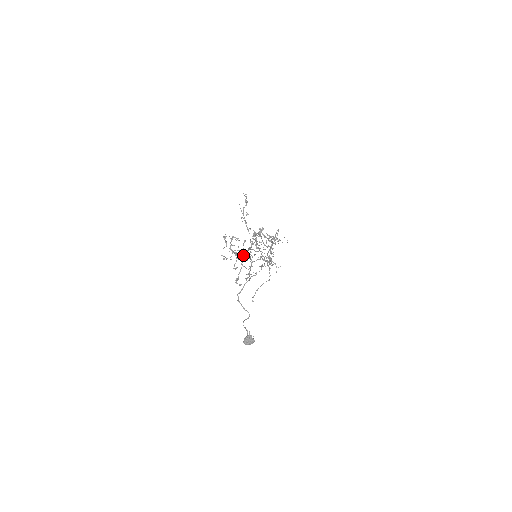
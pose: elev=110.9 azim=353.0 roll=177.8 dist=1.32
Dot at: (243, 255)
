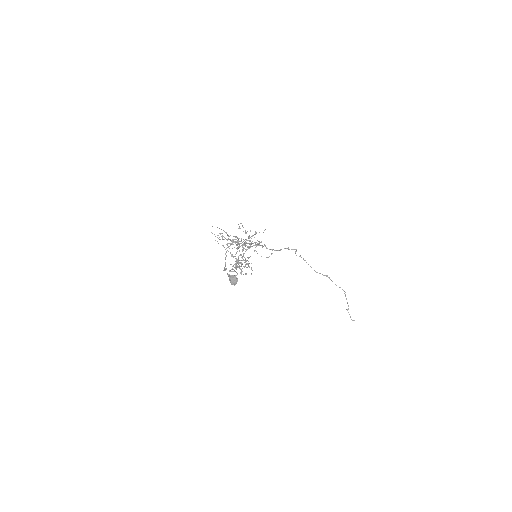
Dot at: (231, 255)
